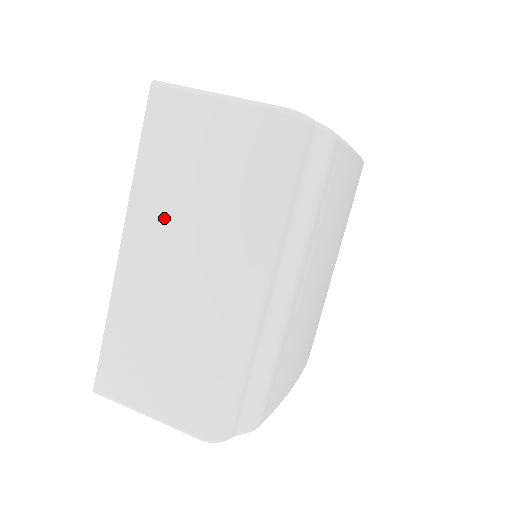
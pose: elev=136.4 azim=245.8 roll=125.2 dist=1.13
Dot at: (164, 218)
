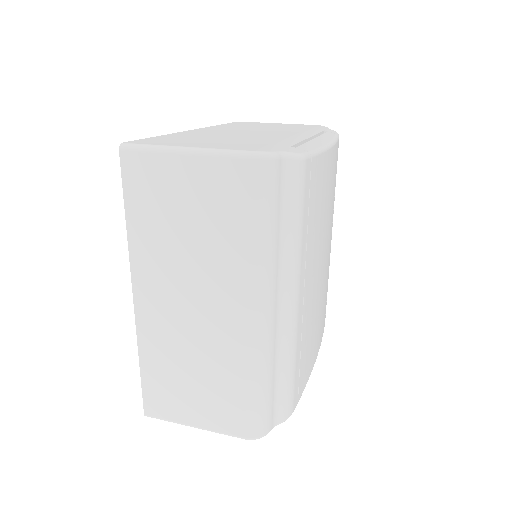
Dot at: (165, 267)
